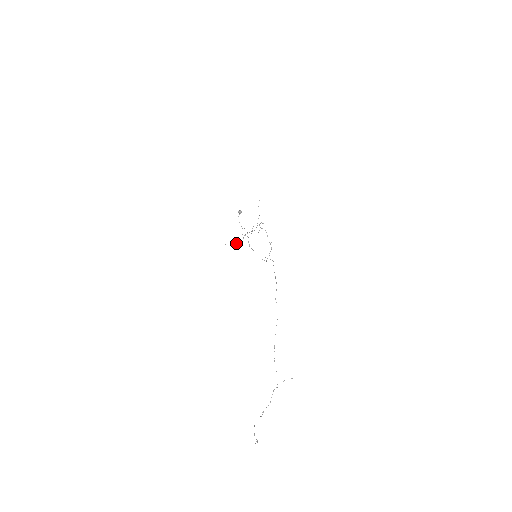
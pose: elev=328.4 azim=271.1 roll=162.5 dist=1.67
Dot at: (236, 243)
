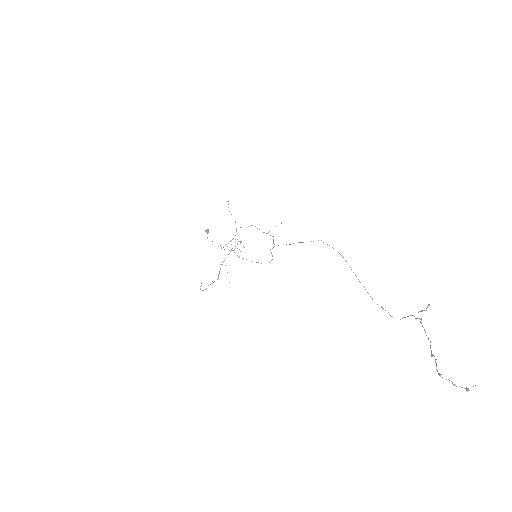
Dot at: occluded
